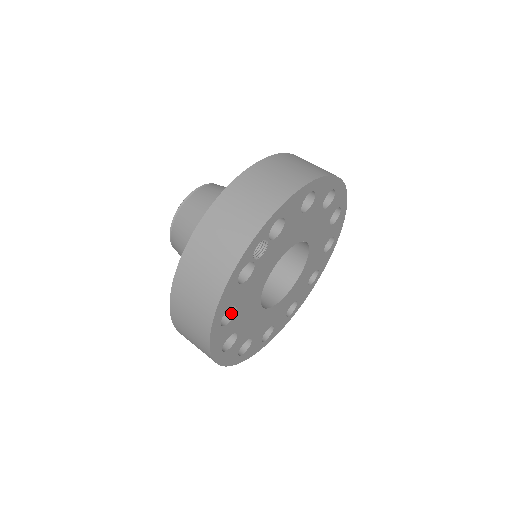
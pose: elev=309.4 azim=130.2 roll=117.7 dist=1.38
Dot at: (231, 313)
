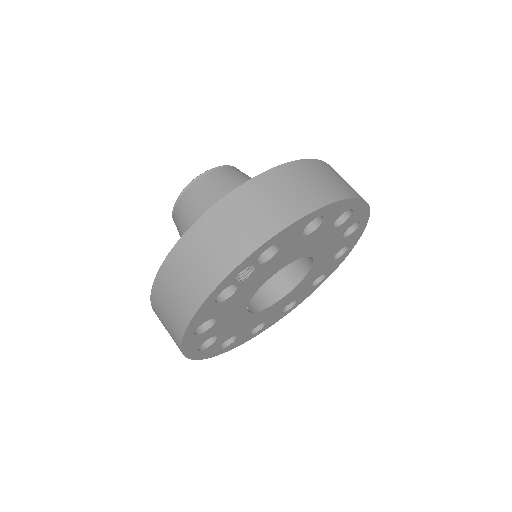
Dot at: (210, 321)
